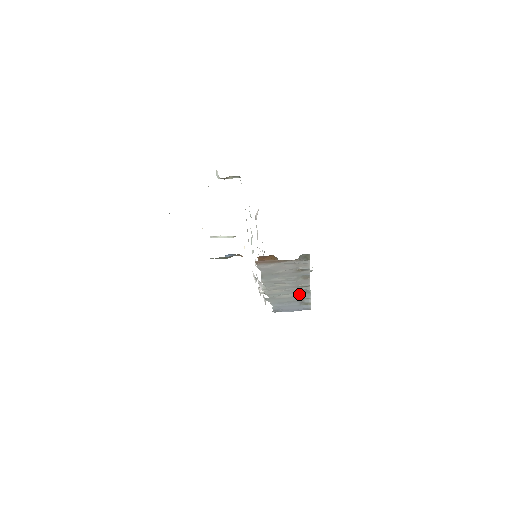
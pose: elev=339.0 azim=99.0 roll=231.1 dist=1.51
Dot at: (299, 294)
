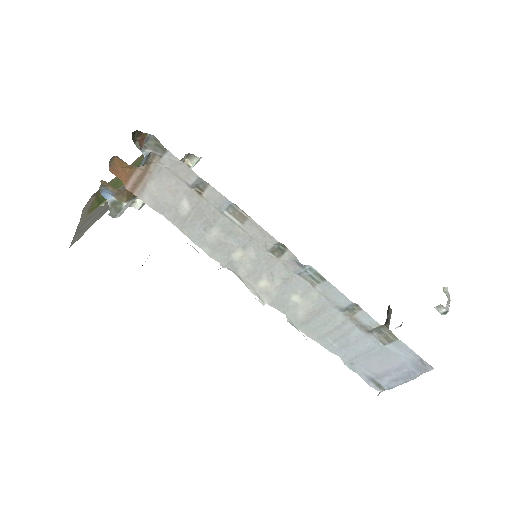
Dot at: (316, 291)
